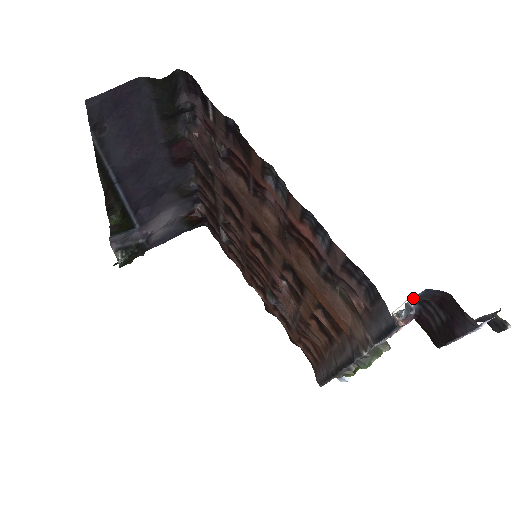
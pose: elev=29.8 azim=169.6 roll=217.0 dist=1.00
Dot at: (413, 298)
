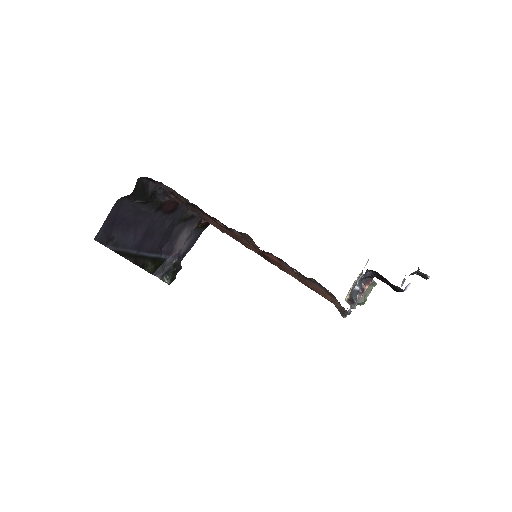
Dot at: (357, 285)
